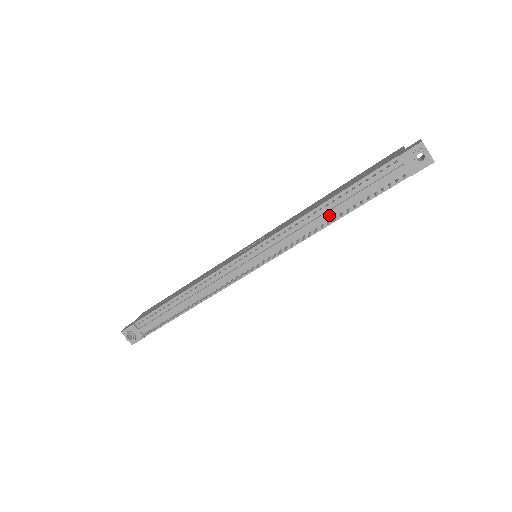
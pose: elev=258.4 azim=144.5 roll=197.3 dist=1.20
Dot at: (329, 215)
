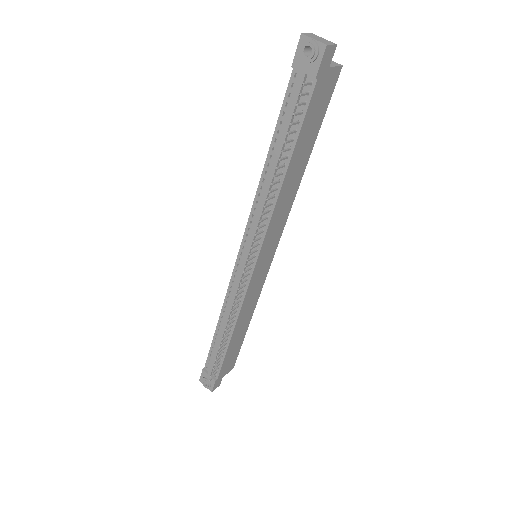
Dot at: occluded
